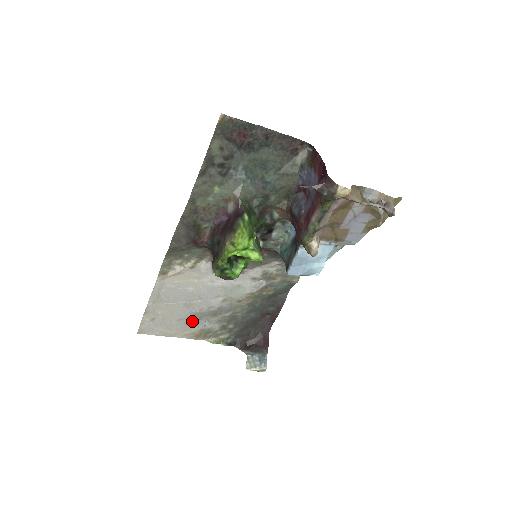
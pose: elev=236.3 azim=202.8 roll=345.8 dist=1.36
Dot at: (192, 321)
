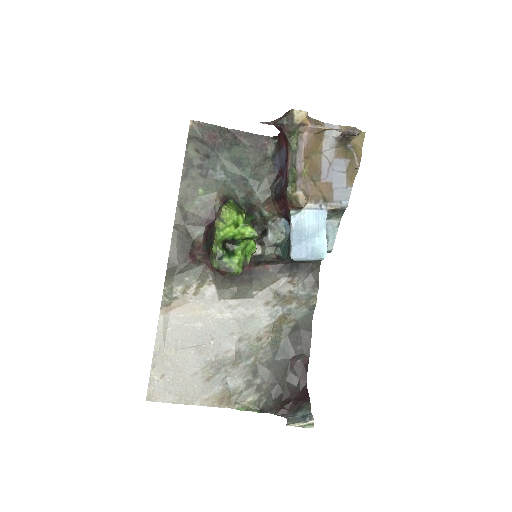
Dot at: (209, 376)
